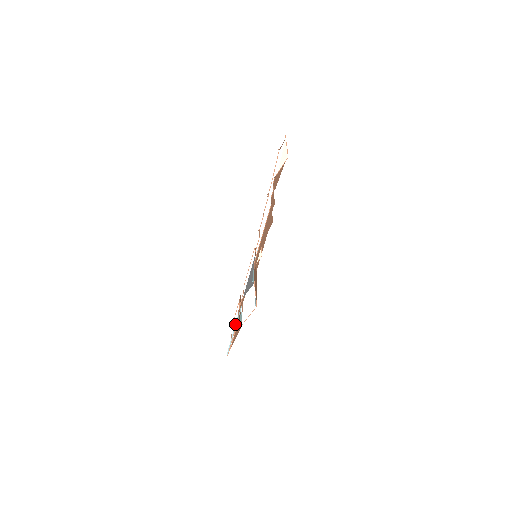
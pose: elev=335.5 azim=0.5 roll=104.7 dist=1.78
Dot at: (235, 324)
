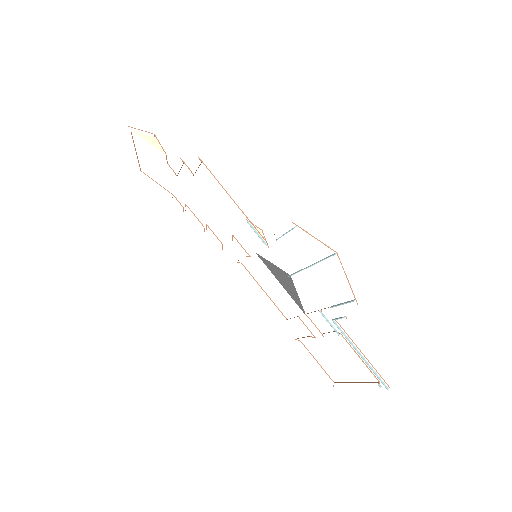
Dot at: occluded
